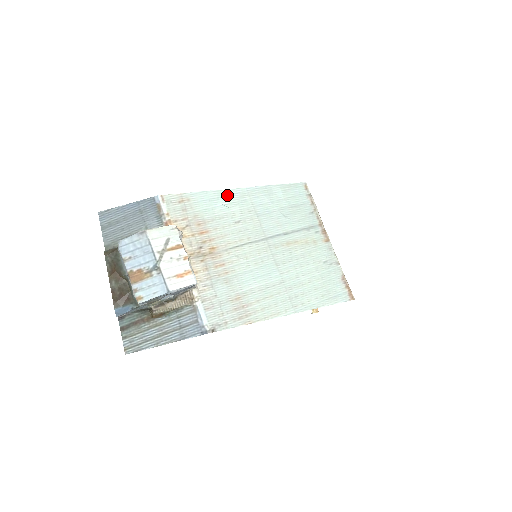
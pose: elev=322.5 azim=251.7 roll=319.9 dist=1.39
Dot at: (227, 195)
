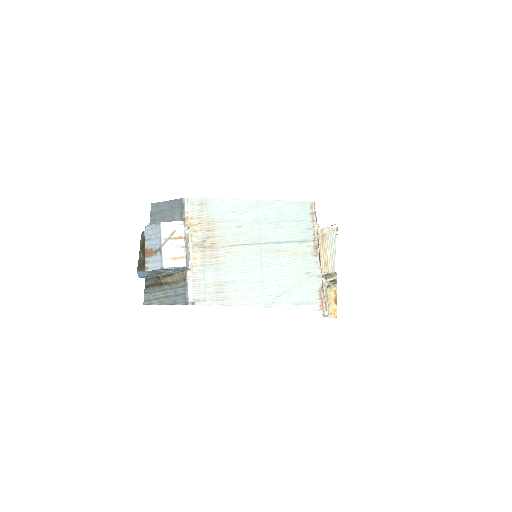
Dot at: (238, 204)
